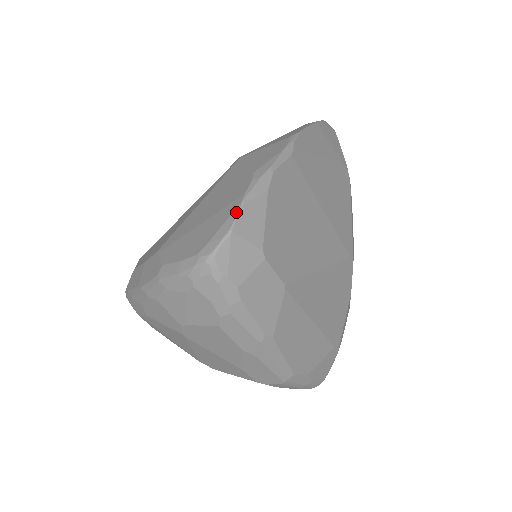
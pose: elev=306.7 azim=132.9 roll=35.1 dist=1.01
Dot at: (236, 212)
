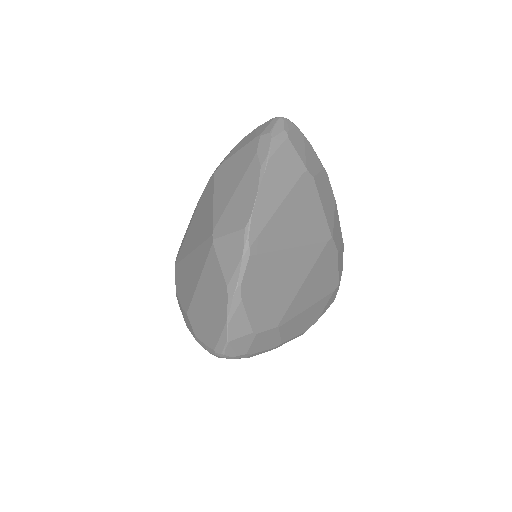
Dot at: (226, 329)
